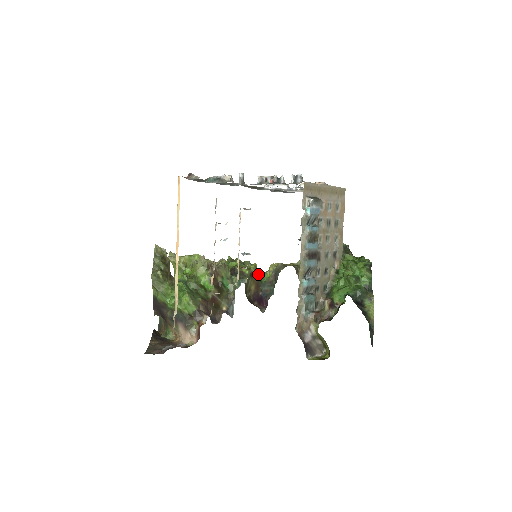
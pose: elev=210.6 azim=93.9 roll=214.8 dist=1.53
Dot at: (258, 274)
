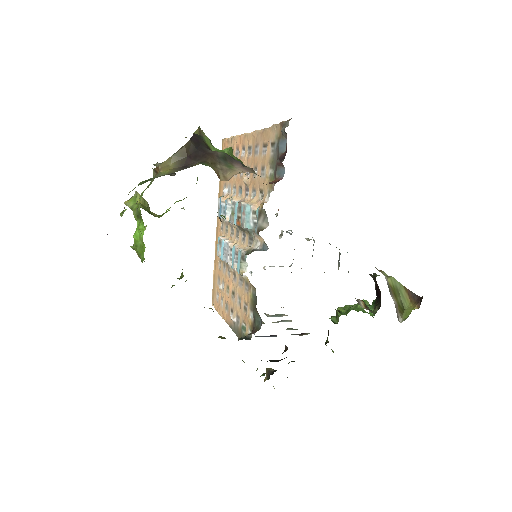
Dot at: occluded
